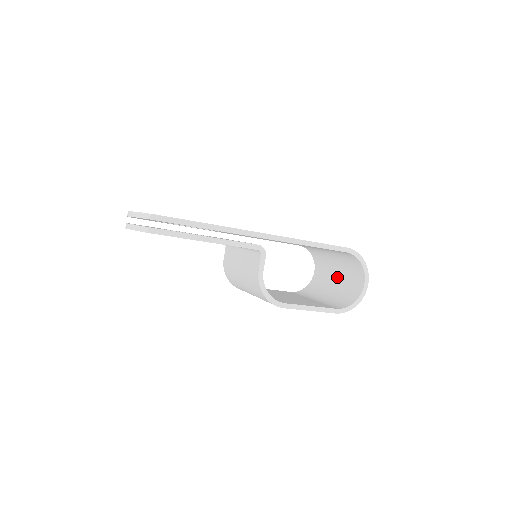
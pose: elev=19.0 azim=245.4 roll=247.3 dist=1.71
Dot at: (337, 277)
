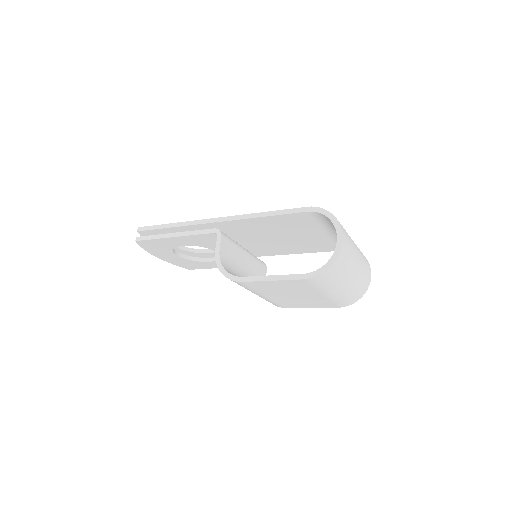
Dot at: occluded
